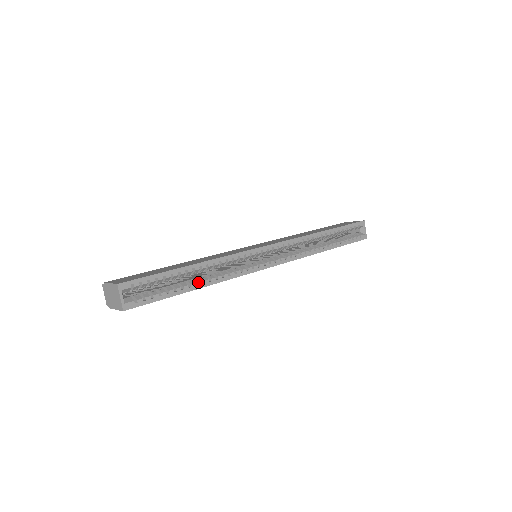
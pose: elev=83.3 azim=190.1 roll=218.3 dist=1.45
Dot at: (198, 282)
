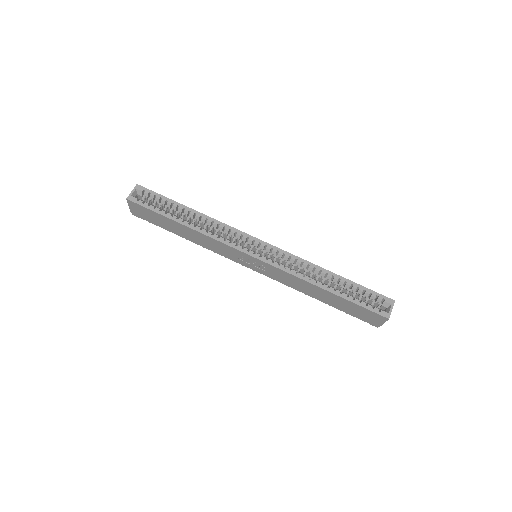
Dot at: (186, 221)
